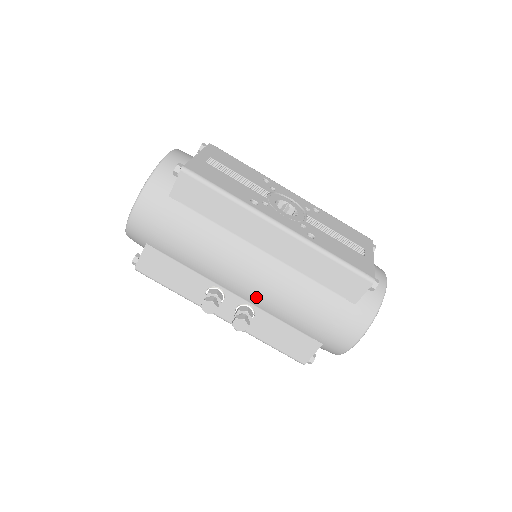
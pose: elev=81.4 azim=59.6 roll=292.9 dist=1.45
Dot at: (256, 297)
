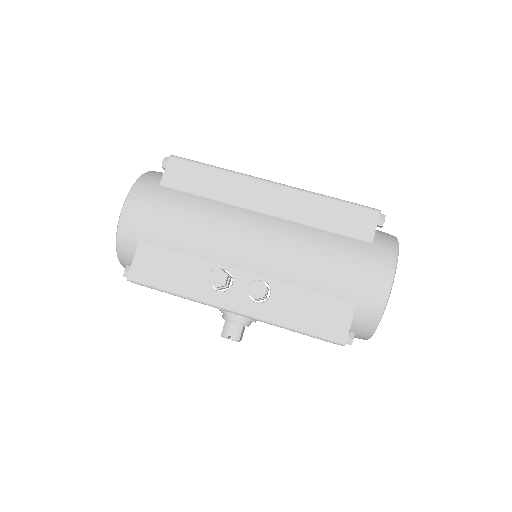
Dot at: (267, 263)
